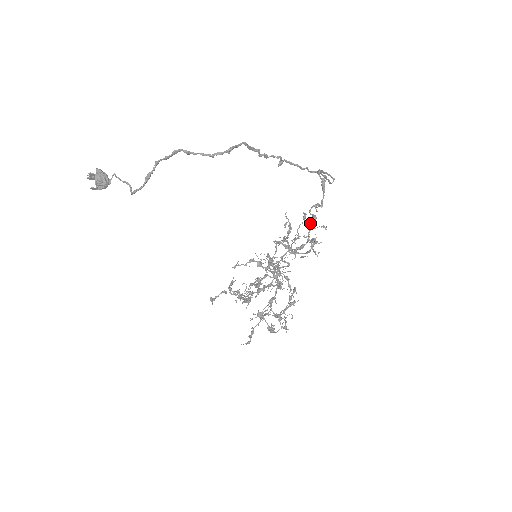
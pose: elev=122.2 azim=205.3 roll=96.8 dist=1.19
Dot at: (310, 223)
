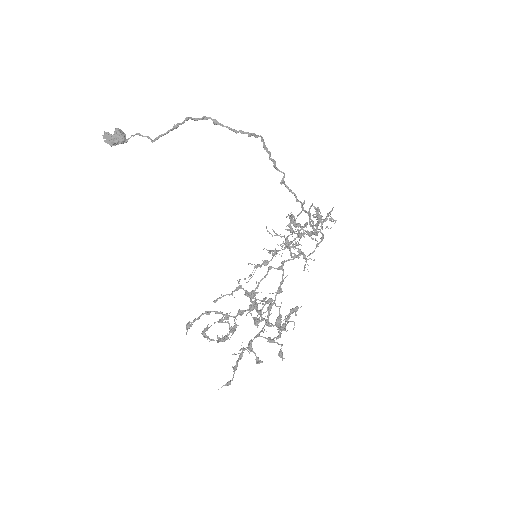
Dot at: (316, 219)
